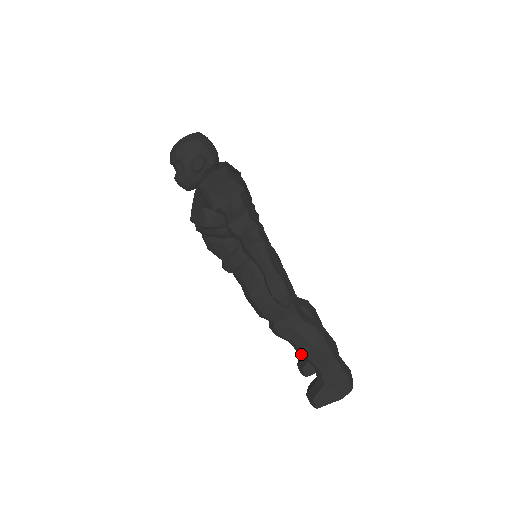
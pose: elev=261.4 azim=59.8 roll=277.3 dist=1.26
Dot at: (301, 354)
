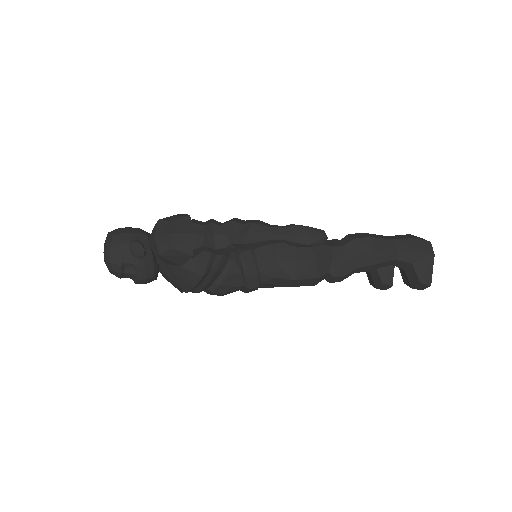
Dot at: (372, 269)
